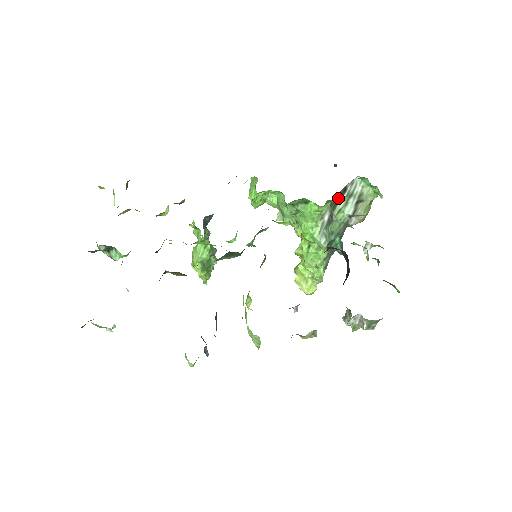
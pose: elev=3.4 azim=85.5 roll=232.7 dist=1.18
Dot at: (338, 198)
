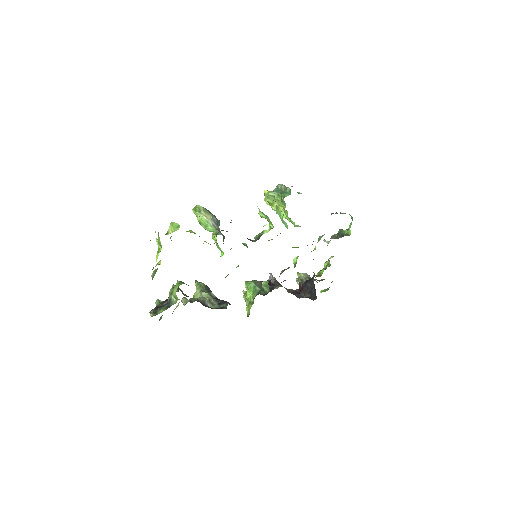
Dot at: occluded
